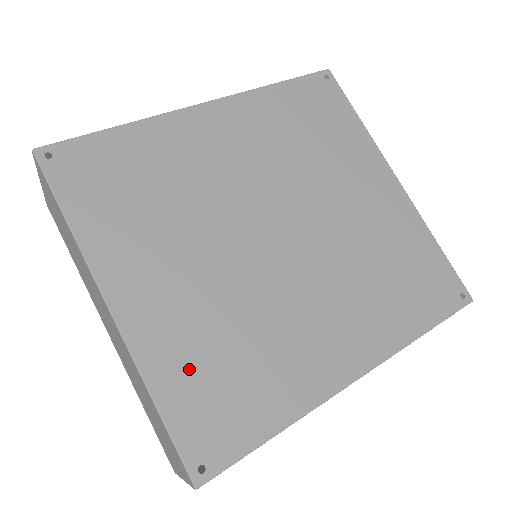
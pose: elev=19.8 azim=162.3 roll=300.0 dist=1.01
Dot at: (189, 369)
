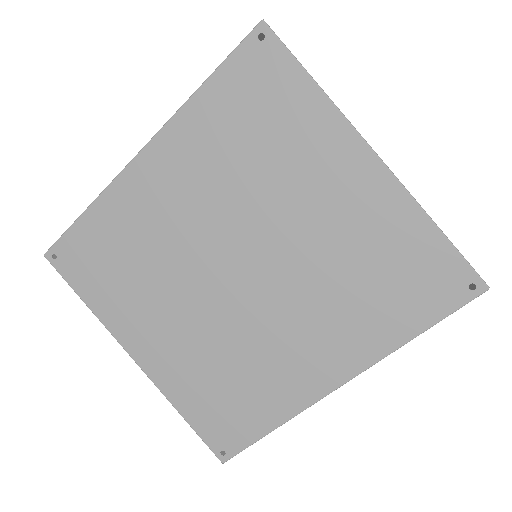
Dot at: (197, 393)
